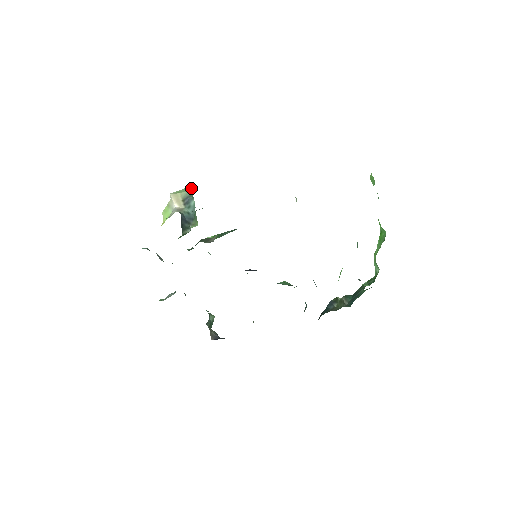
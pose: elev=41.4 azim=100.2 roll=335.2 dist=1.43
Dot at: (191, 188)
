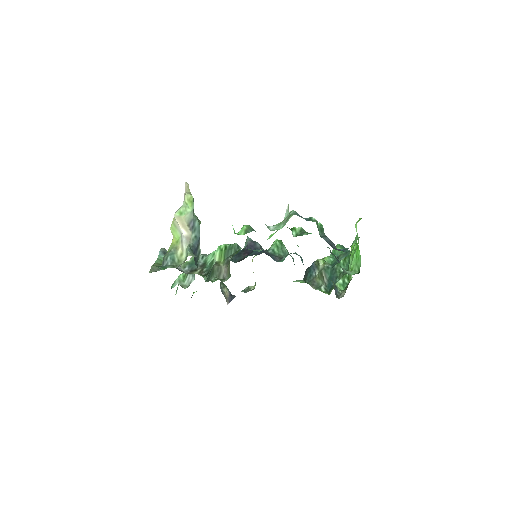
Dot at: (191, 205)
